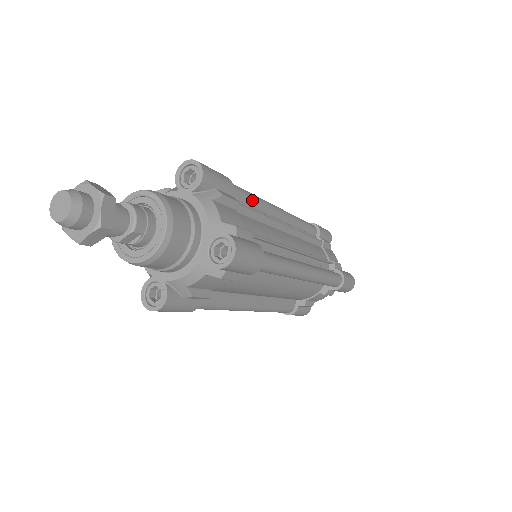
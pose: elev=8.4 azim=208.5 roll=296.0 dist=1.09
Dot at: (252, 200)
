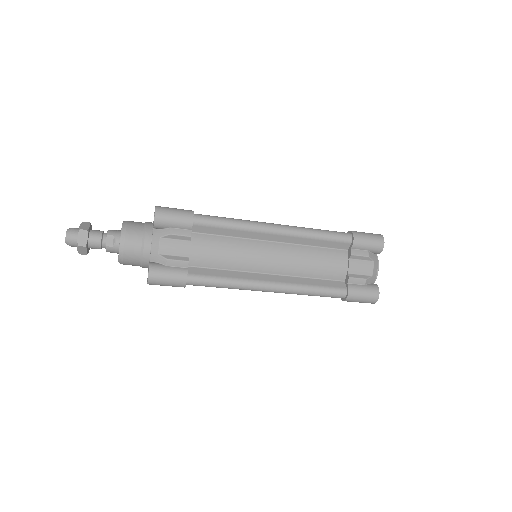
Dot at: occluded
